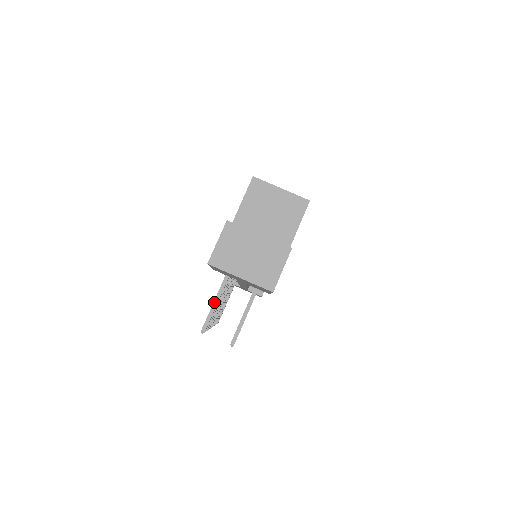
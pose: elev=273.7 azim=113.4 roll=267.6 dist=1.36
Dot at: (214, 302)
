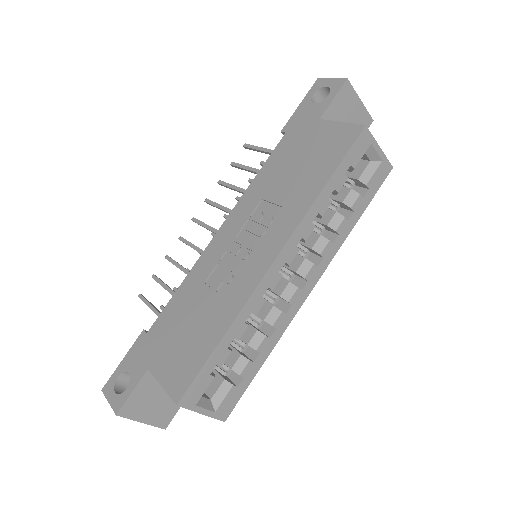
Dot at: occluded
